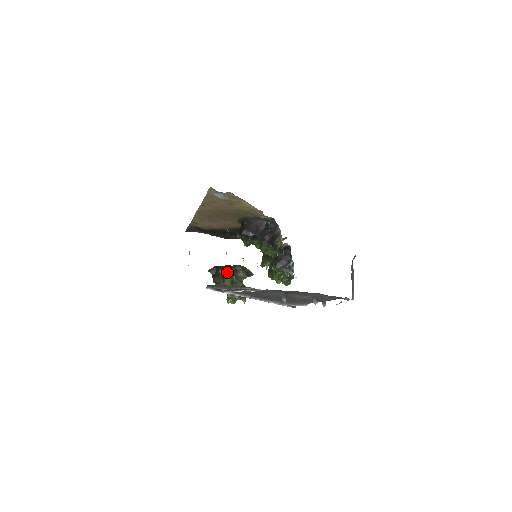
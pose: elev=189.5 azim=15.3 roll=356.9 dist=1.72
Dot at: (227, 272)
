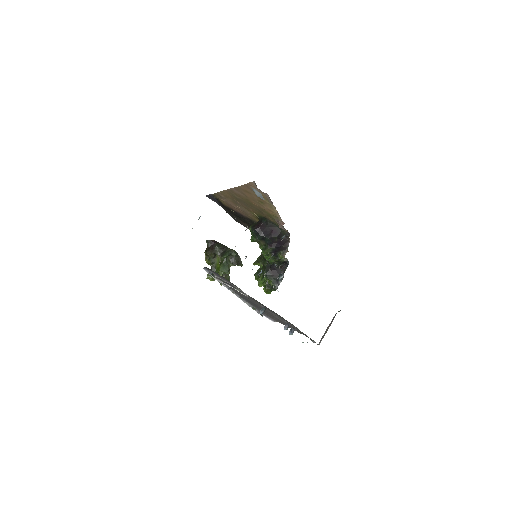
Dot at: (221, 251)
